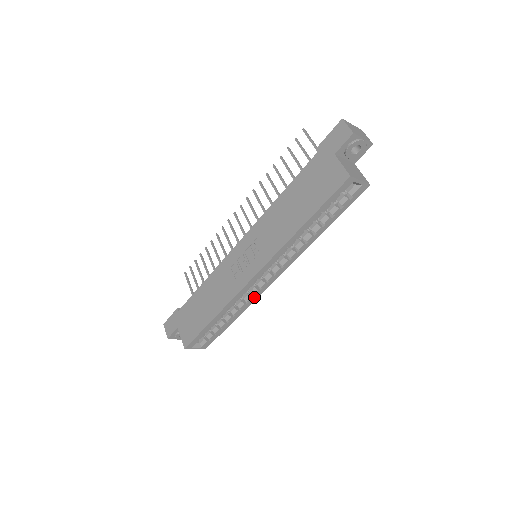
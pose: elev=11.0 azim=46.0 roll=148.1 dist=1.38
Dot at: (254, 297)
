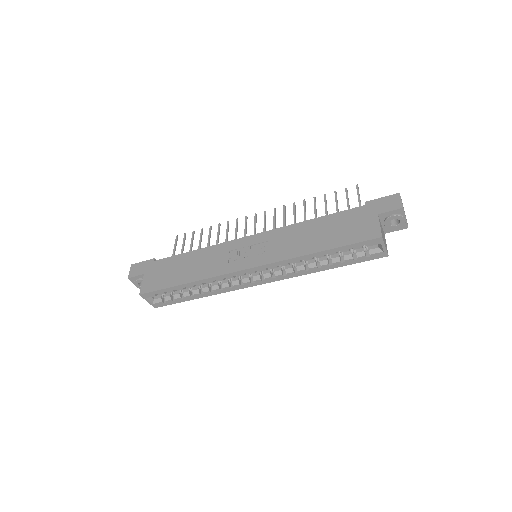
Dot at: (231, 288)
